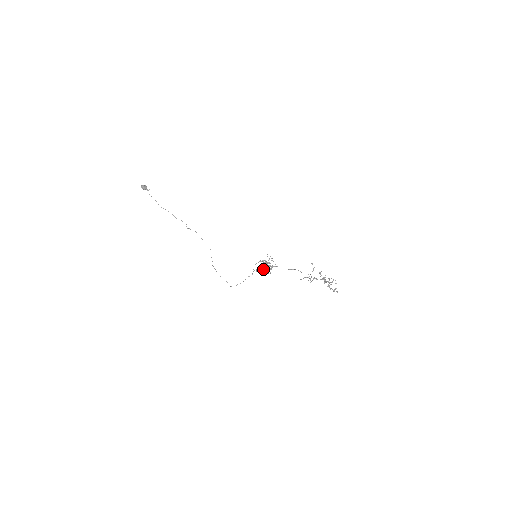
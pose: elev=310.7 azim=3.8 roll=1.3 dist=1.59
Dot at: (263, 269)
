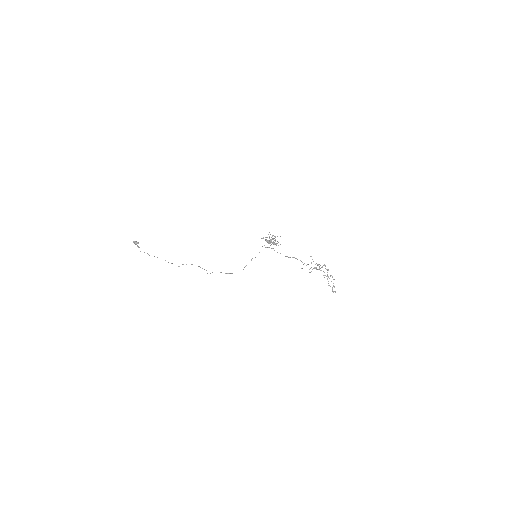
Dot at: (270, 241)
